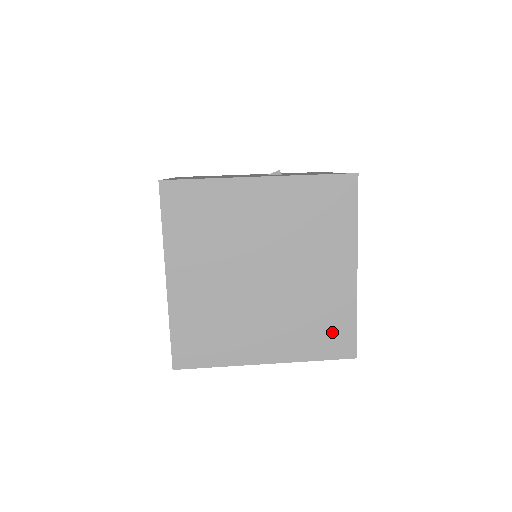
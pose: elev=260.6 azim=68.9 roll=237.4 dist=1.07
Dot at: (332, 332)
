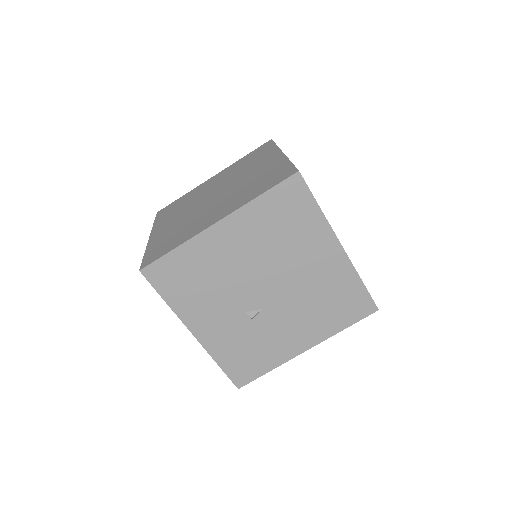
Dot at: (272, 178)
